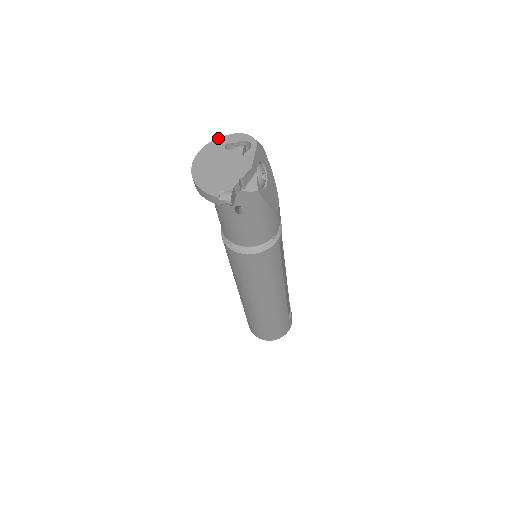
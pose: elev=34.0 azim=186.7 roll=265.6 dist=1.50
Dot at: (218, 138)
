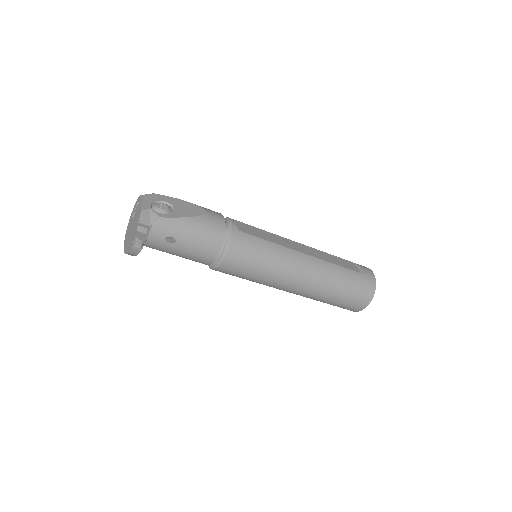
Dot at: (130, 219)
